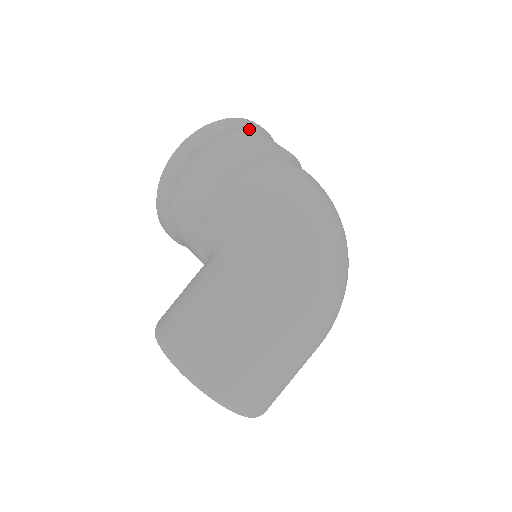
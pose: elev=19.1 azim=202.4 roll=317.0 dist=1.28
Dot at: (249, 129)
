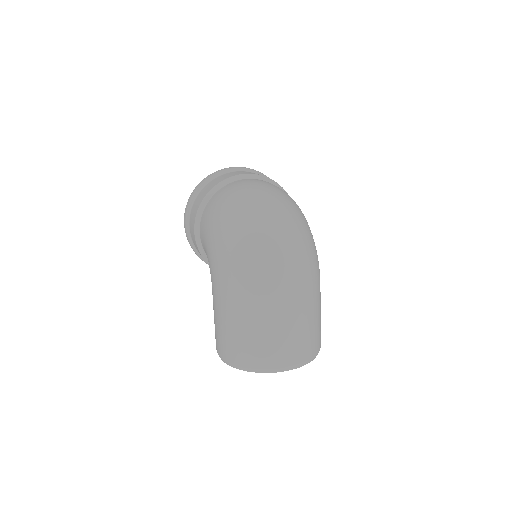
Dot at: (208, 182)
